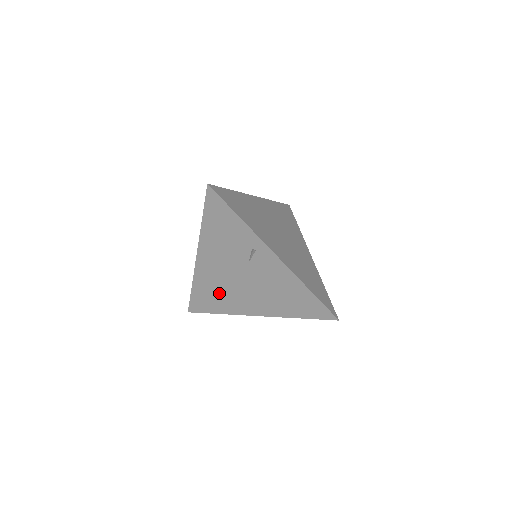
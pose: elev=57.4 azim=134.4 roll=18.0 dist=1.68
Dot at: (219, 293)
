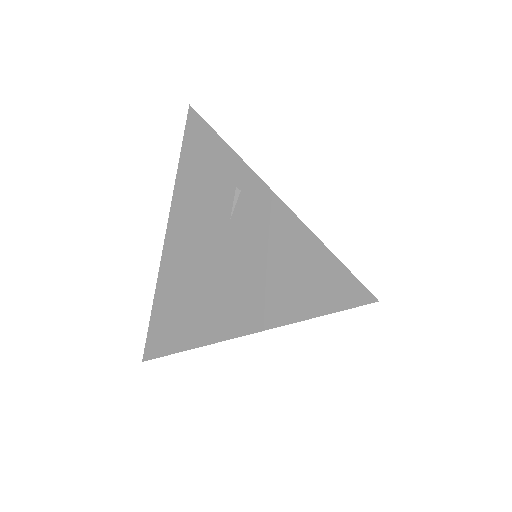
Dot at: (187, 302)
